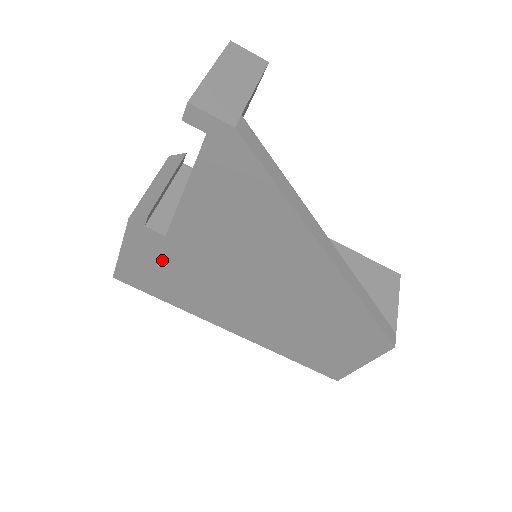
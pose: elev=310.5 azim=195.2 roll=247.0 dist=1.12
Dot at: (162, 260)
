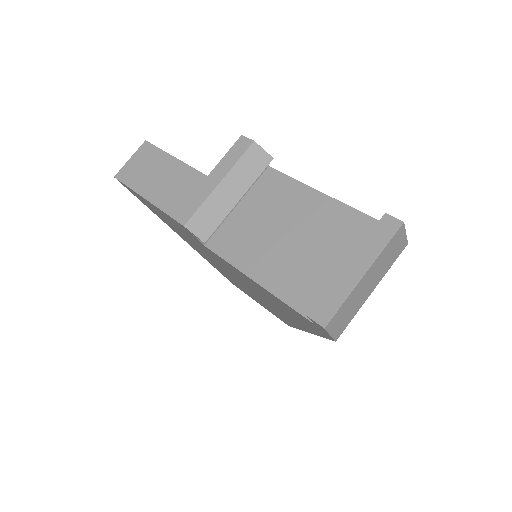
Dot at: (181, 230)
